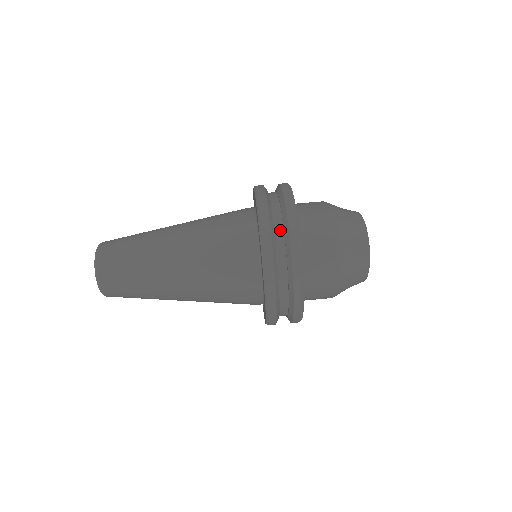
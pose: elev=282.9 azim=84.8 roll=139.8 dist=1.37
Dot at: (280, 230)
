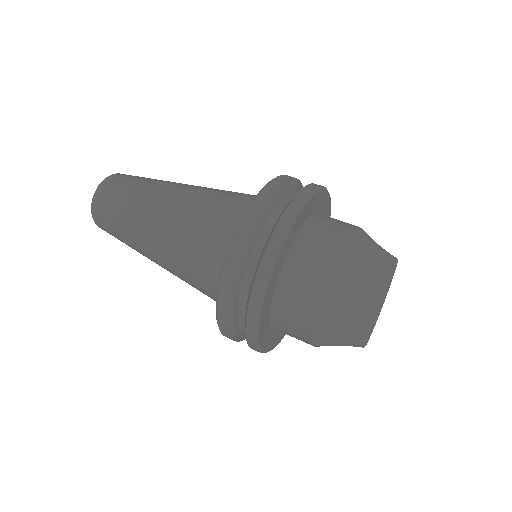
Dot at: (282, 207)
